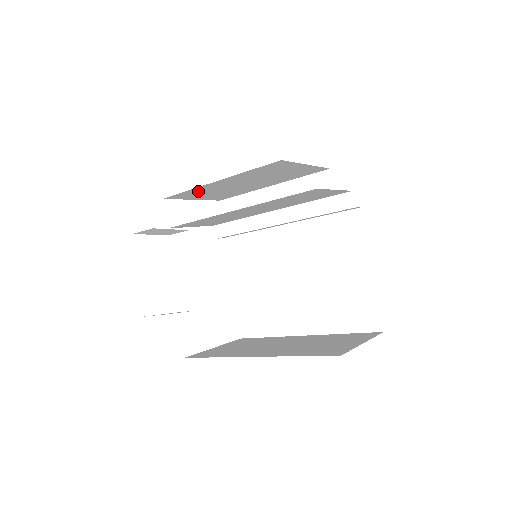
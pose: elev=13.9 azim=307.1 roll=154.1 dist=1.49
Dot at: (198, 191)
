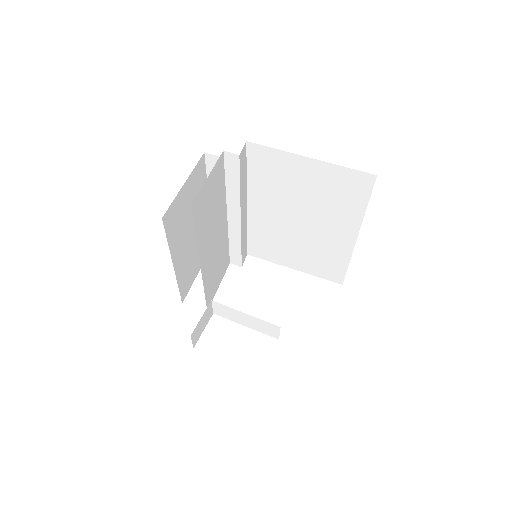
Dot at: (184, 275)
